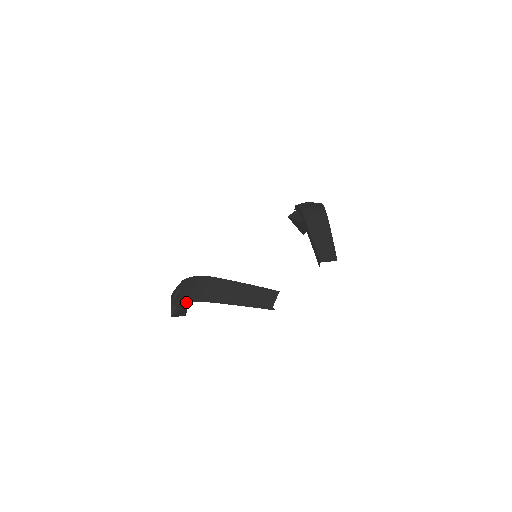
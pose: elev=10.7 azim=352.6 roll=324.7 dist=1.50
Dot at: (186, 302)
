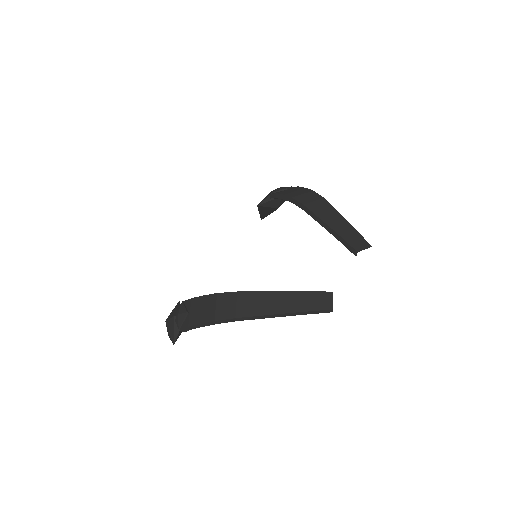
Dot at: occluded
